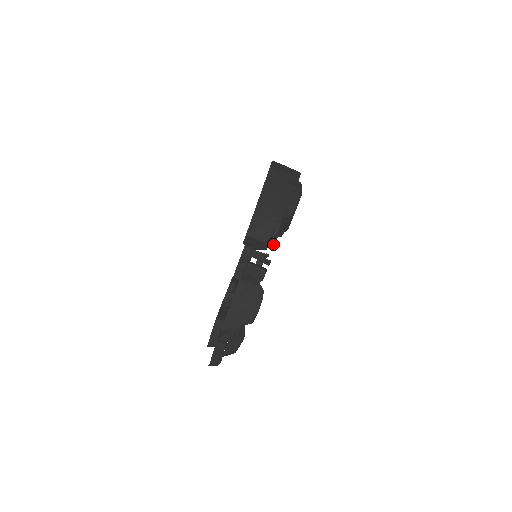
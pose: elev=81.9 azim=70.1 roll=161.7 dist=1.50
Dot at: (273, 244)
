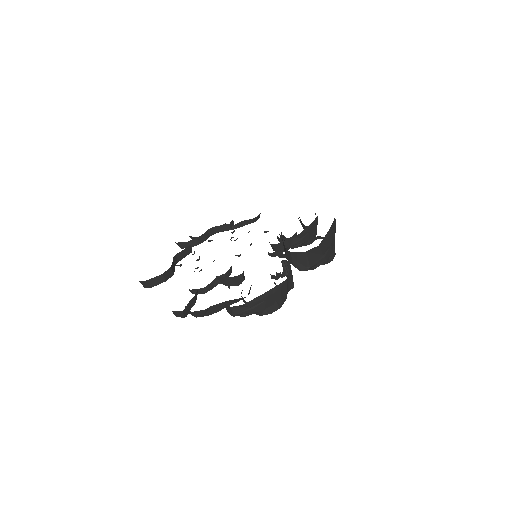
Dot at: occluded
